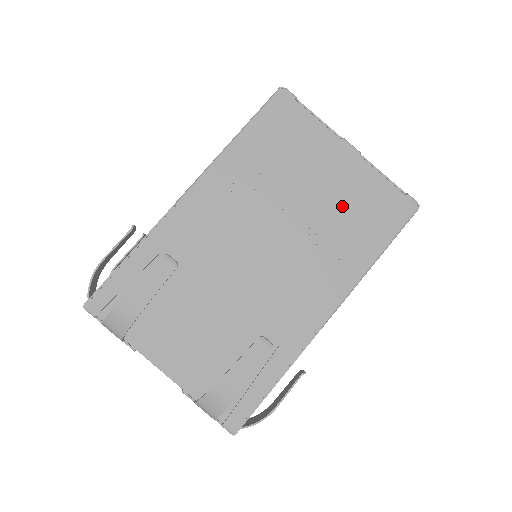
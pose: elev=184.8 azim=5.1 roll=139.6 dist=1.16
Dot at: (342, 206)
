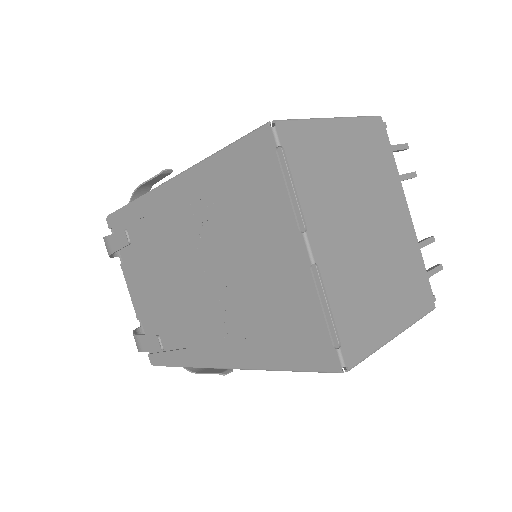
Dot at: (268, 299)
